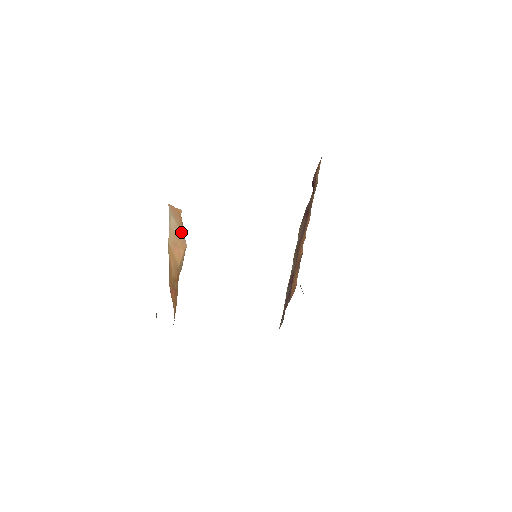
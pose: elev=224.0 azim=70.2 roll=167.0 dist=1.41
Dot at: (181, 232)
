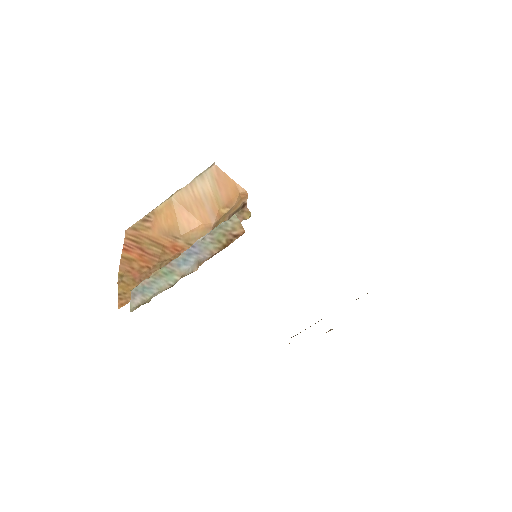
Dot at: (214, 204)
